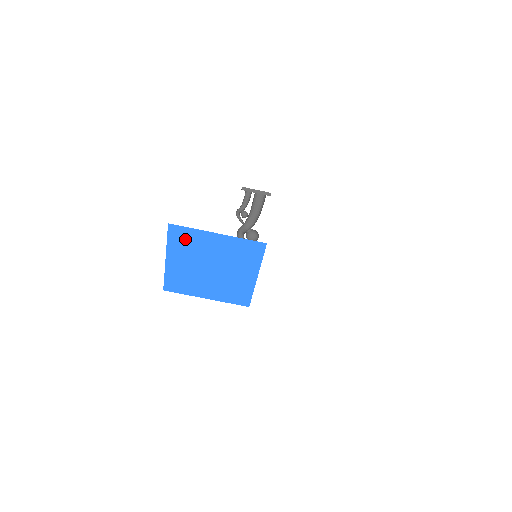
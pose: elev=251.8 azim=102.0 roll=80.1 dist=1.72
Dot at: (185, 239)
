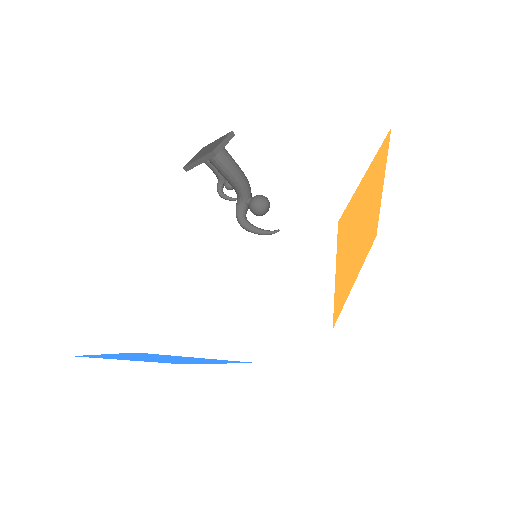
Dot at: (102, 357)
